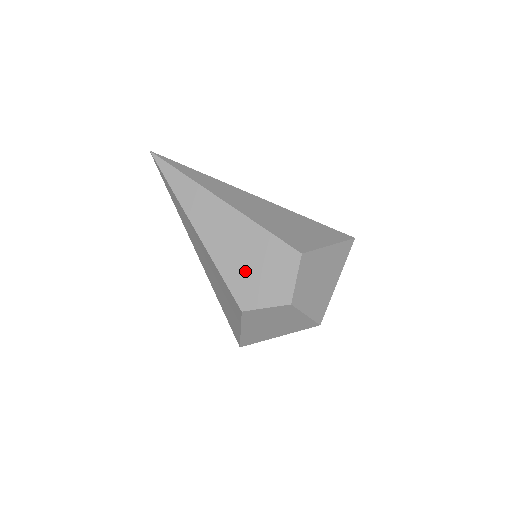
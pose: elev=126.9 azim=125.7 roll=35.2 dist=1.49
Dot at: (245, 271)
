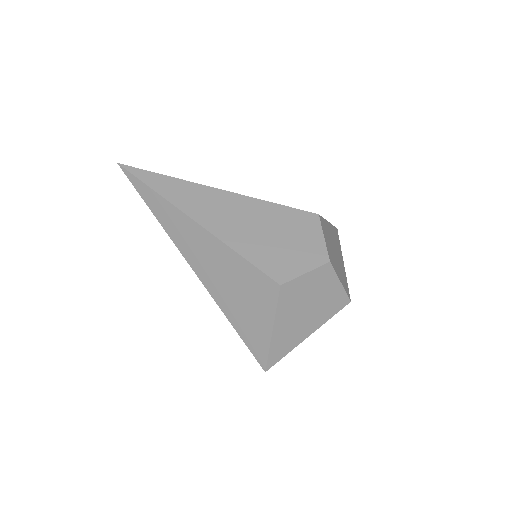
Dot at: (268, 245)
